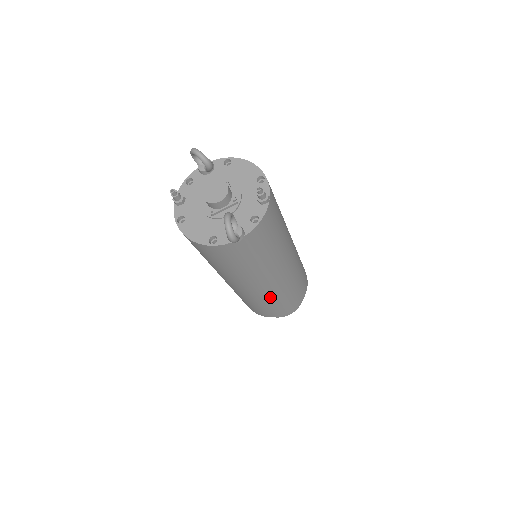
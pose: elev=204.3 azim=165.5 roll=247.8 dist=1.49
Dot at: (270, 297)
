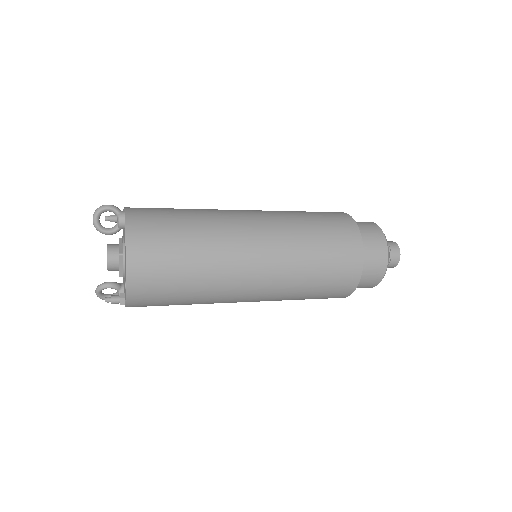
Dot at: occluded
